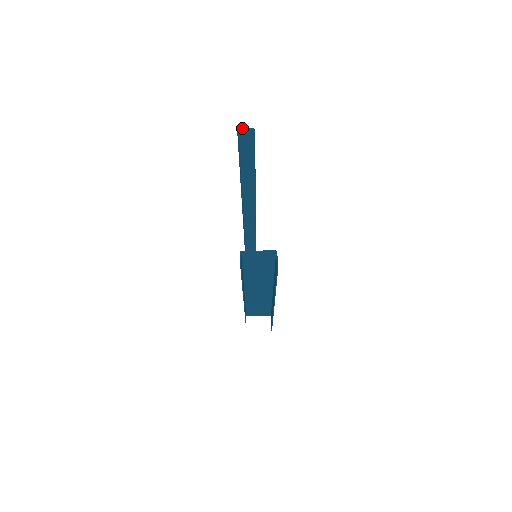
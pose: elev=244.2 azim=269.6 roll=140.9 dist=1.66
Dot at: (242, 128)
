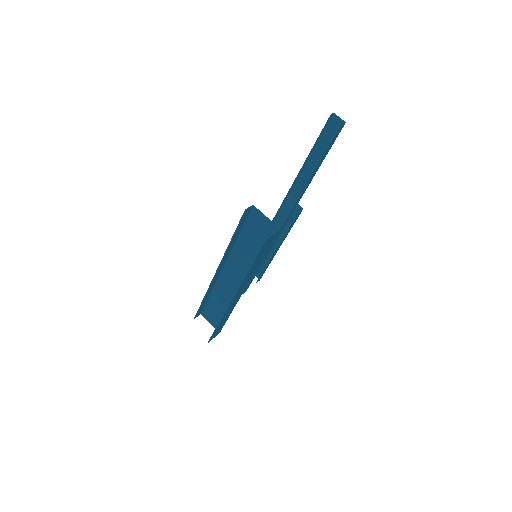
Dot at: occluded
